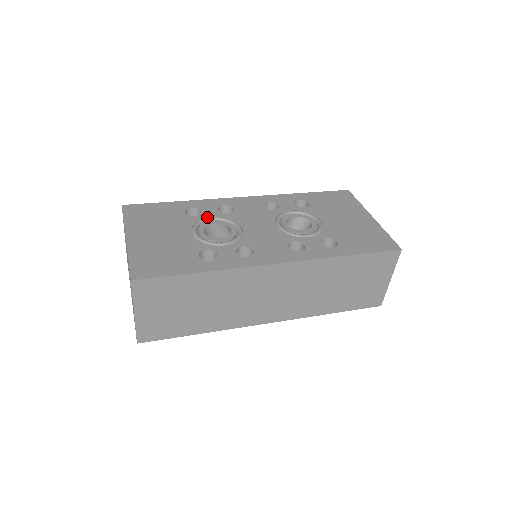
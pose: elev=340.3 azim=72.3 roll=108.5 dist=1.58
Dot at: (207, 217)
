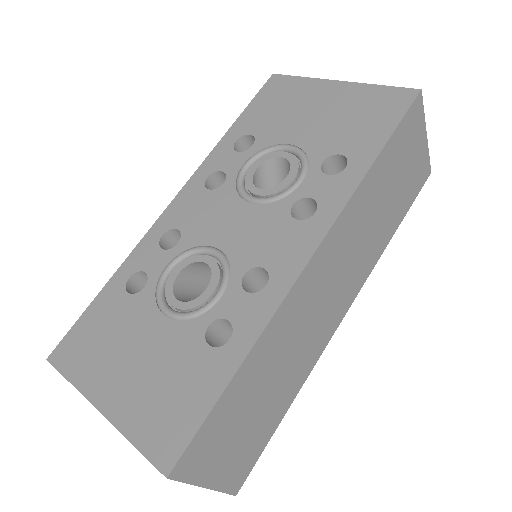
Dot at: (161, 274)
